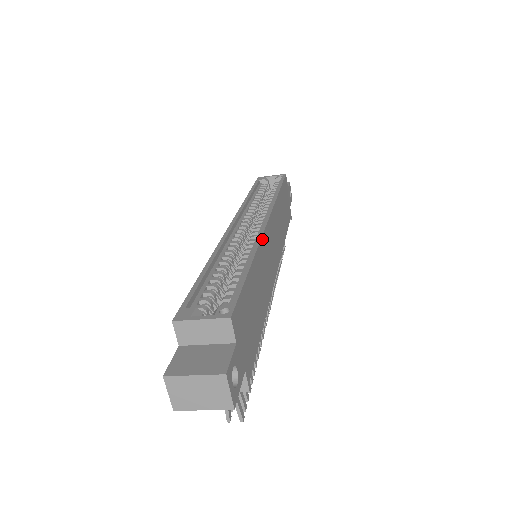
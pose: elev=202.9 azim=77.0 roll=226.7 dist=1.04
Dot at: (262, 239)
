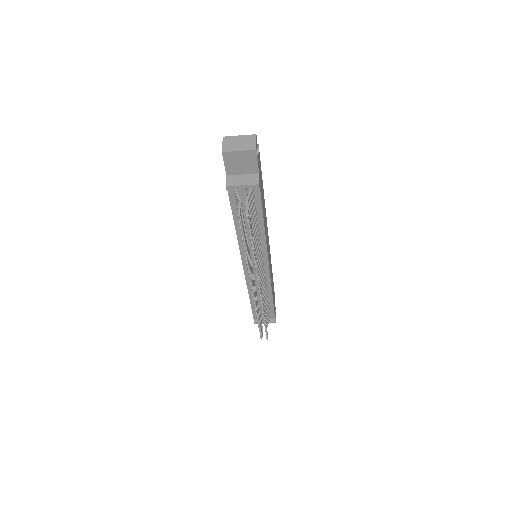
Dot at: (266, 217)
